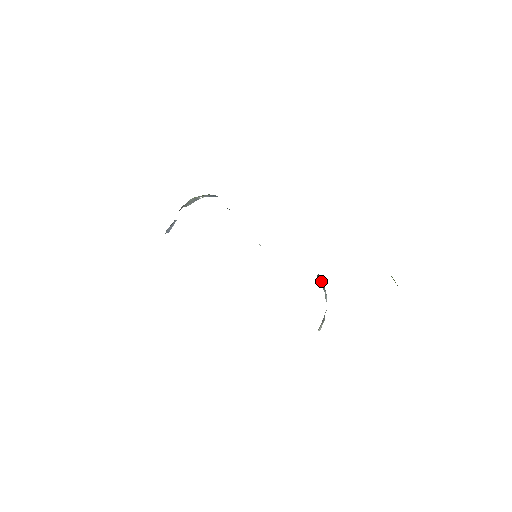
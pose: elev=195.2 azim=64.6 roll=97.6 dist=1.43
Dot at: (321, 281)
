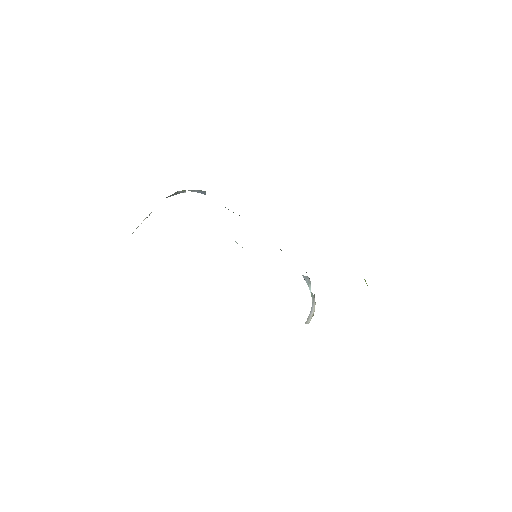
Dot at: (309, 281)
